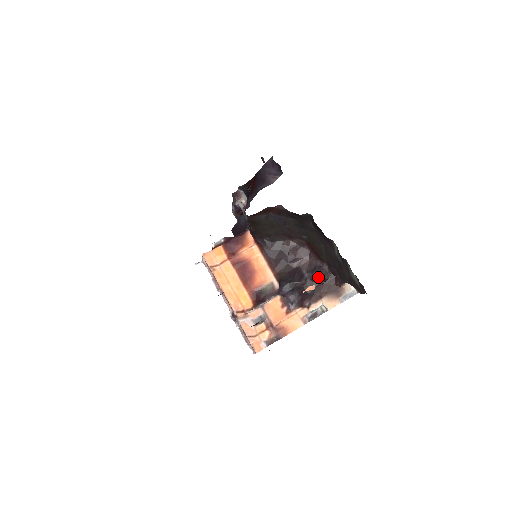
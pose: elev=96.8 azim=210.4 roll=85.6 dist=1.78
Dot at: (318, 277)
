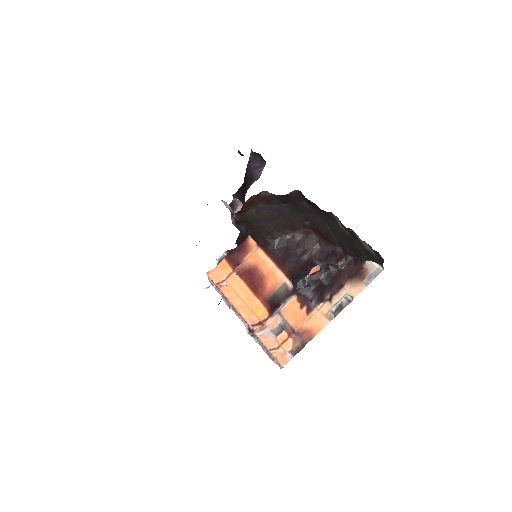
Dot at: (333, 263)
